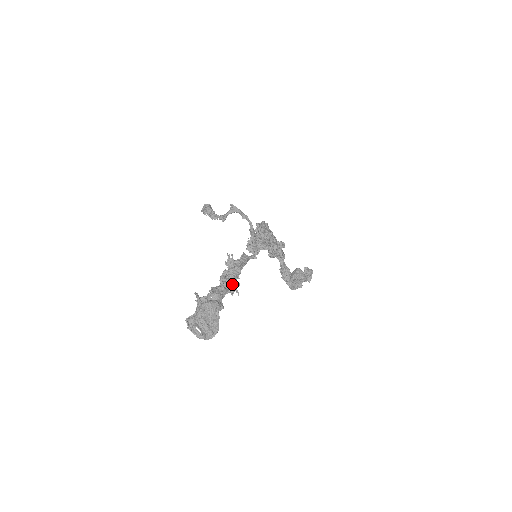
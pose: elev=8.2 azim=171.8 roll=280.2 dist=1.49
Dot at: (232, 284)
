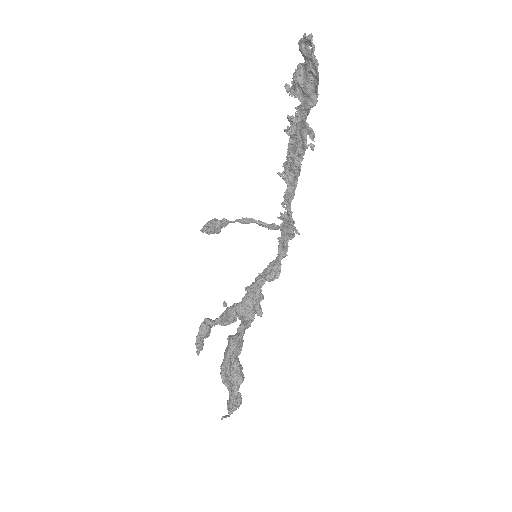
Dot at: (304, 145)
